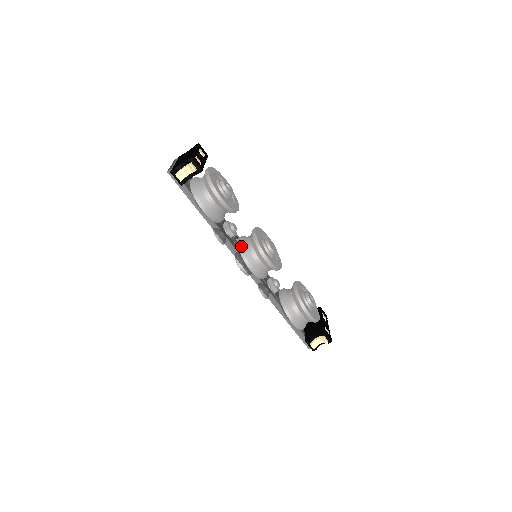
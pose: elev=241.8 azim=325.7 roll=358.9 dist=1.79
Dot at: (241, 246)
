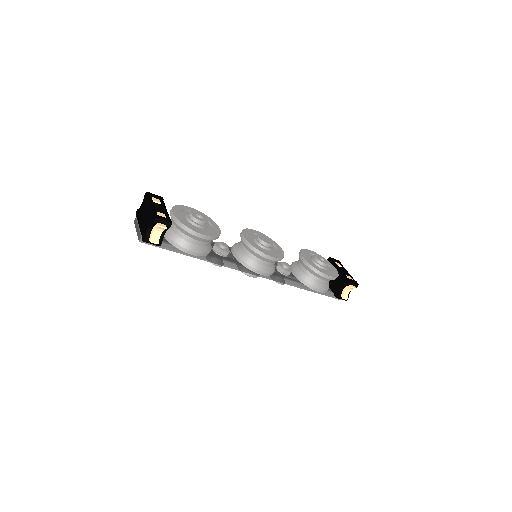
Dot at: (240, 258)
